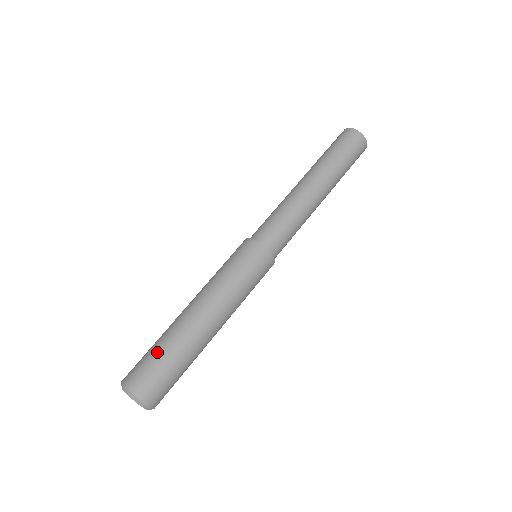
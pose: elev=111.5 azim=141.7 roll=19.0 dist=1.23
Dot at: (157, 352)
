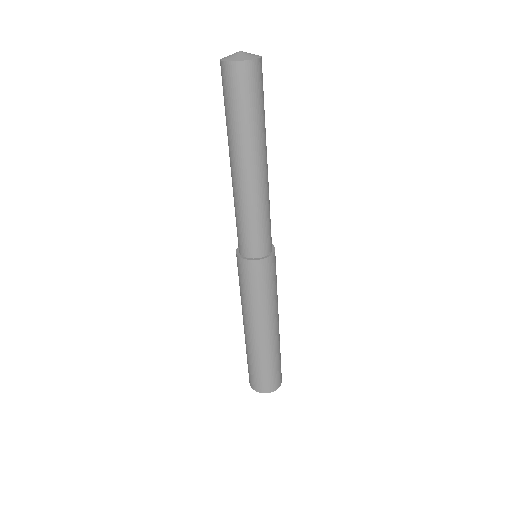
Dot at: (266, 368)
